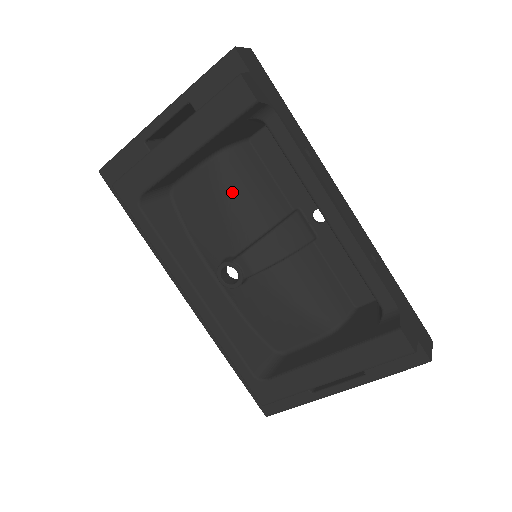
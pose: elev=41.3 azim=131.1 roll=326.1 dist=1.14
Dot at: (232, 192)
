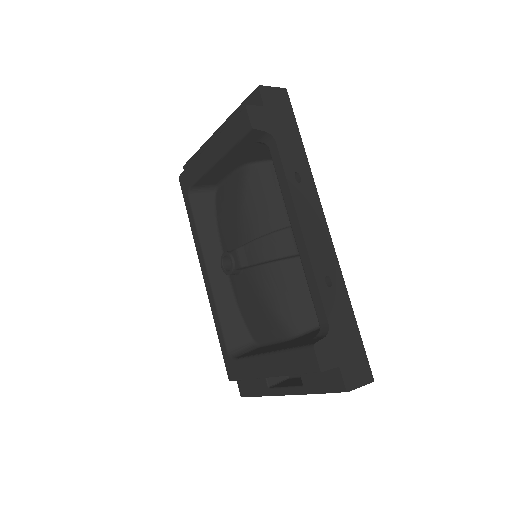
Dot at: (246, 199)
